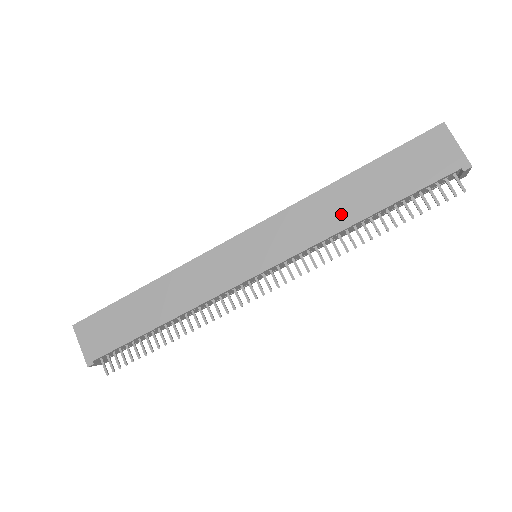
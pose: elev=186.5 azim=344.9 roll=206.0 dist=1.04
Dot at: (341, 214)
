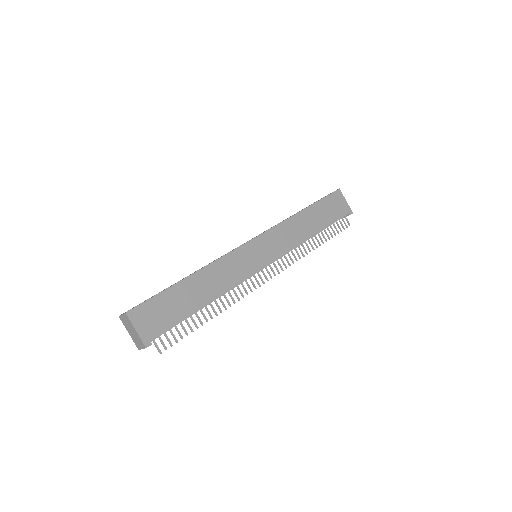
Dot at: (304, 232)
